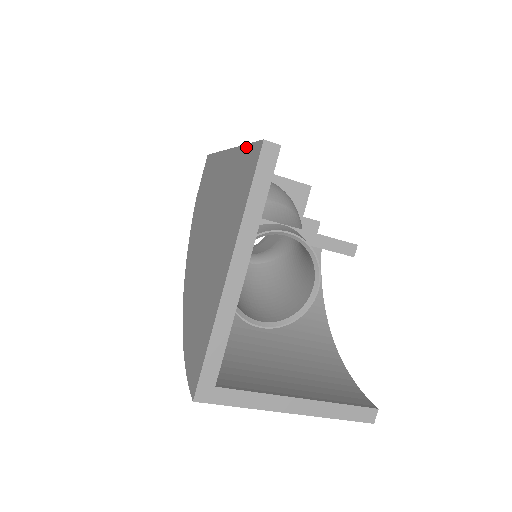
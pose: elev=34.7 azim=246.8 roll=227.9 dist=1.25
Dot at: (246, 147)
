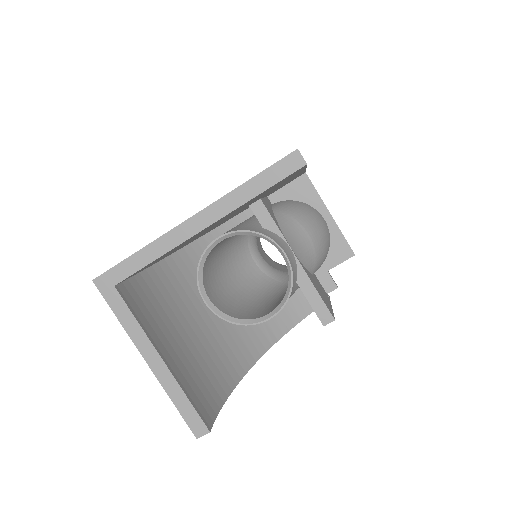
Dot at: occluded
